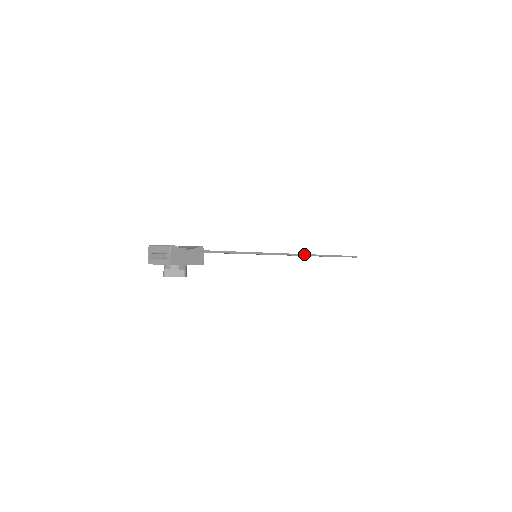
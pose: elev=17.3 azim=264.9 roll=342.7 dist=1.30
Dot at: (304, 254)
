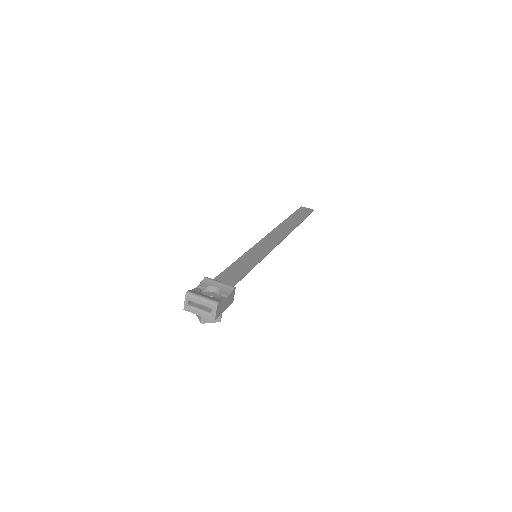
Dot at: (287, 235)
